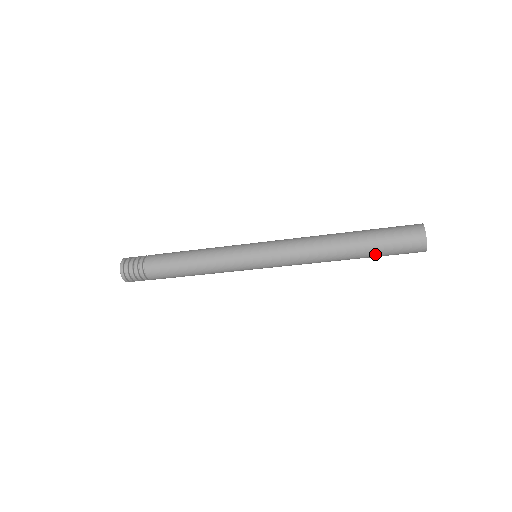
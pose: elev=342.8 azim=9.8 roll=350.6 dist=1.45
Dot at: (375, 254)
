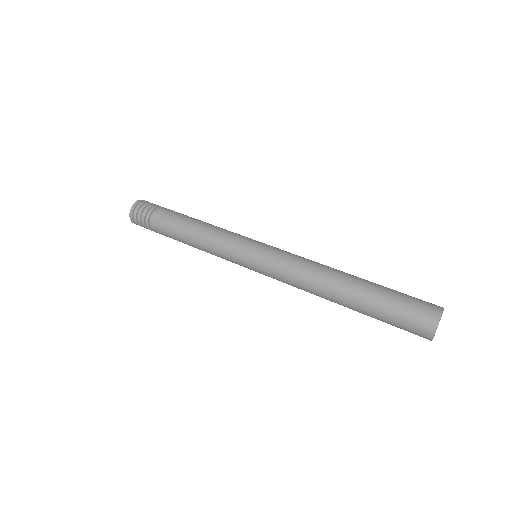
Dot at: (373, 315)
